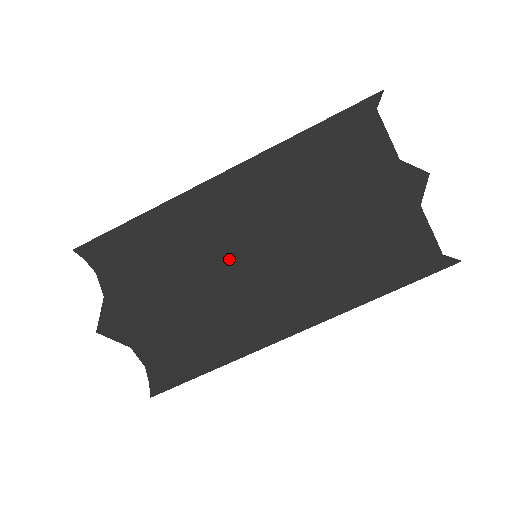
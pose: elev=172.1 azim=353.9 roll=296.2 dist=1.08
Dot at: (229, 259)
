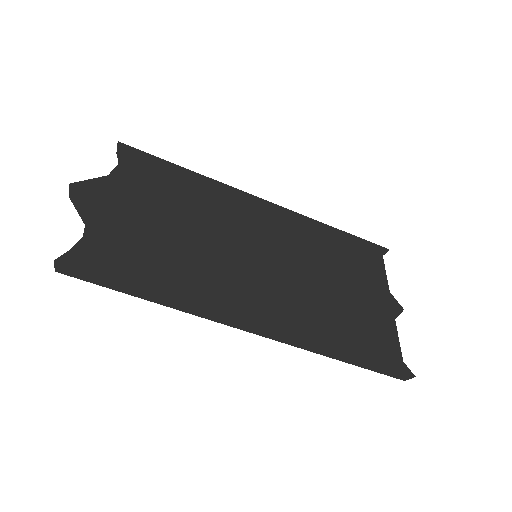
Dot at: (236, 238)
